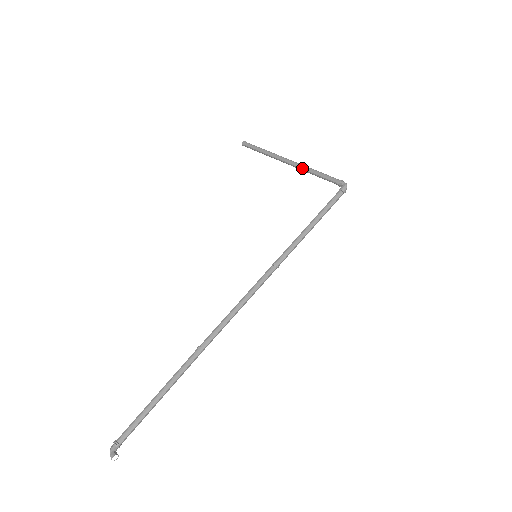
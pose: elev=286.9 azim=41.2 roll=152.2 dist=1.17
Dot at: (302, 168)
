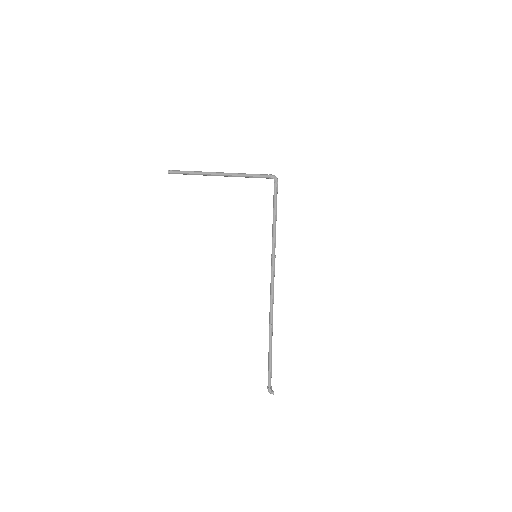
Dot at: occluded
